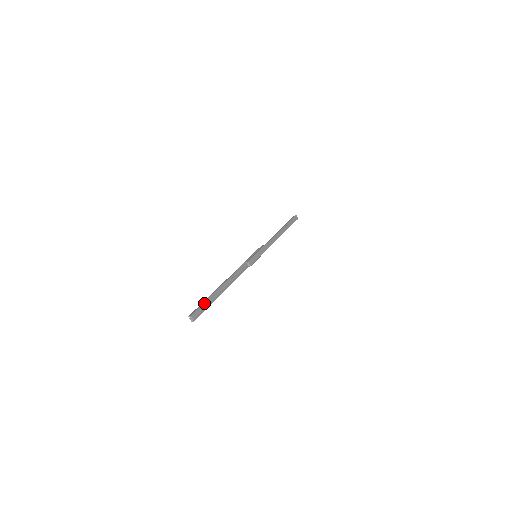
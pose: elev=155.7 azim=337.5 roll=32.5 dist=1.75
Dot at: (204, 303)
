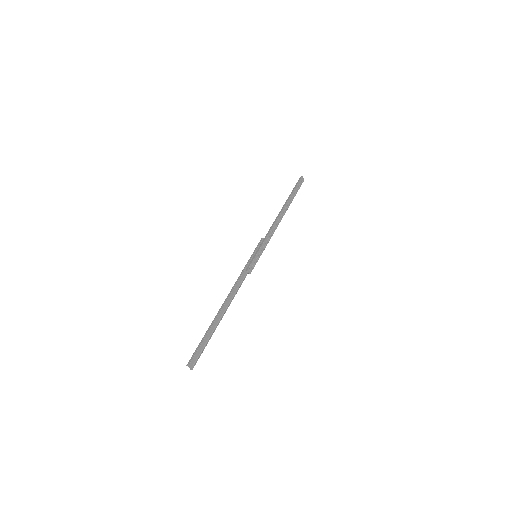
Dot at: (202, 344)
